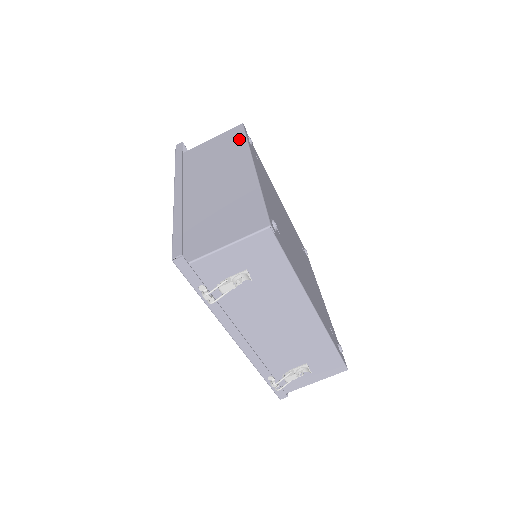
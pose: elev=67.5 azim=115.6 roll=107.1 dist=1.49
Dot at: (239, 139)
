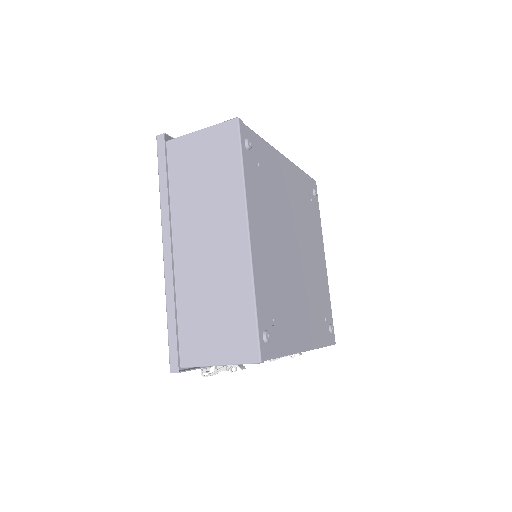
Dot at: (233, 160)
